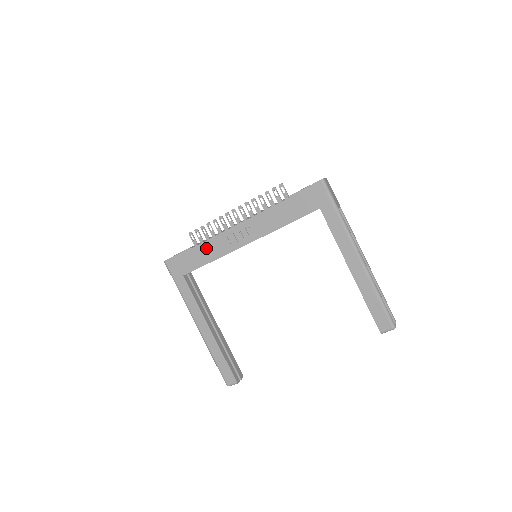
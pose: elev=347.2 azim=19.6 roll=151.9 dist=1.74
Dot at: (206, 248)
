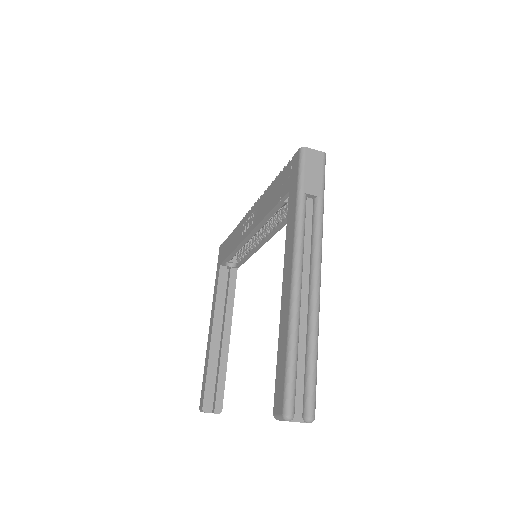
Dot at: (233, 236)
